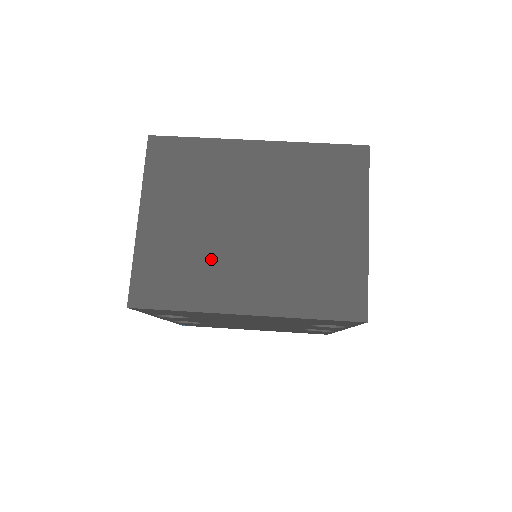
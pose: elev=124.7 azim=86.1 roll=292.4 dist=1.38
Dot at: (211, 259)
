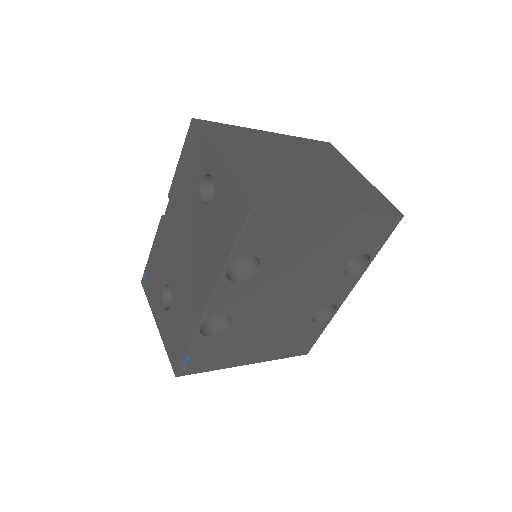
Dot at: (290, 182)
